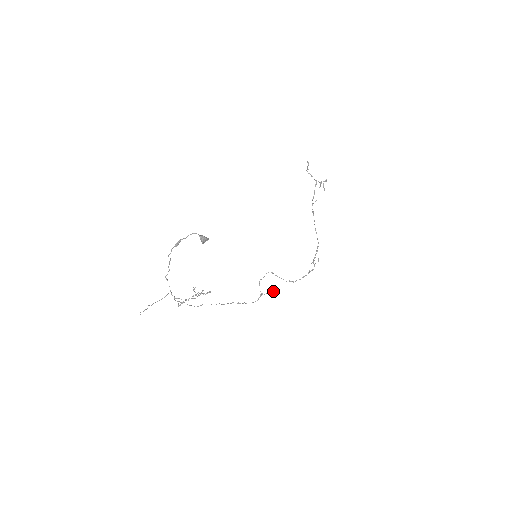
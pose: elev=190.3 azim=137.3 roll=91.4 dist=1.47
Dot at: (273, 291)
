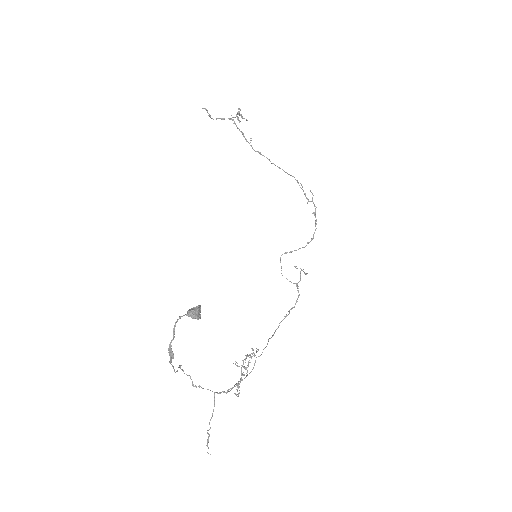
Dot at: (303, 269)
